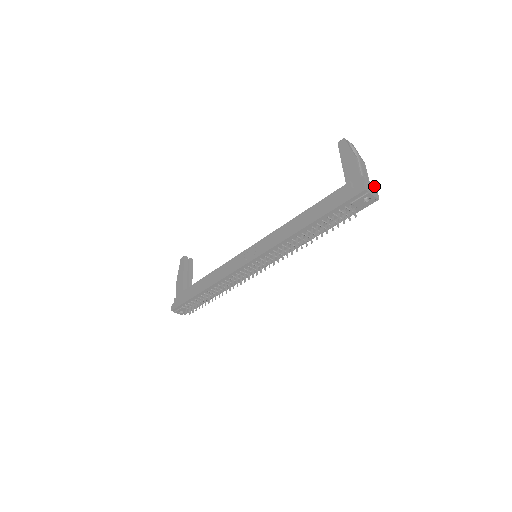
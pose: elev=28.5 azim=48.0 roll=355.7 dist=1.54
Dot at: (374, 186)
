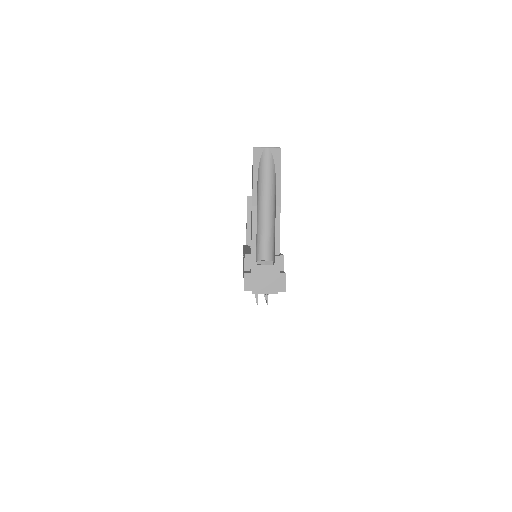
Dot at: (278, 265)
